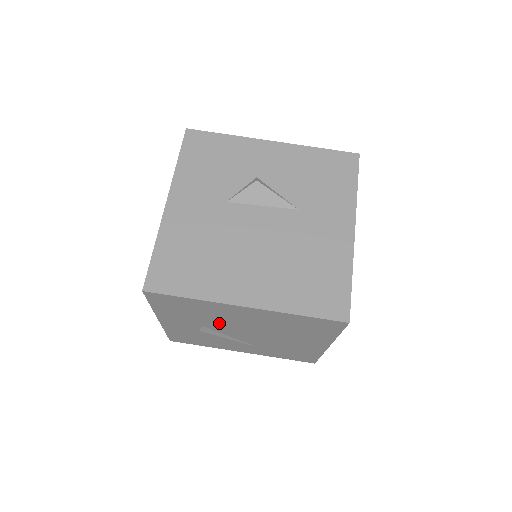
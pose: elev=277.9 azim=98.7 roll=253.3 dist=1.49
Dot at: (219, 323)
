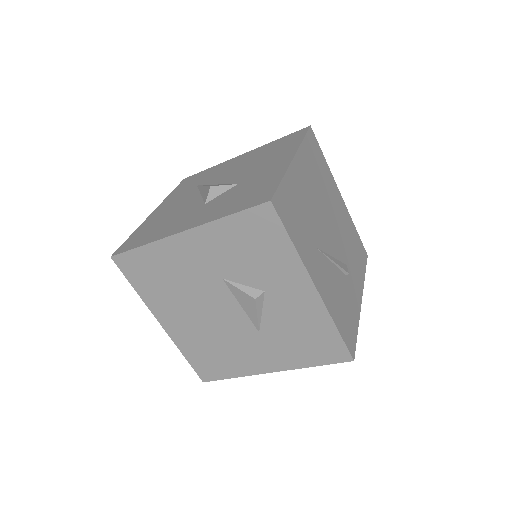
Dot at: occluded
